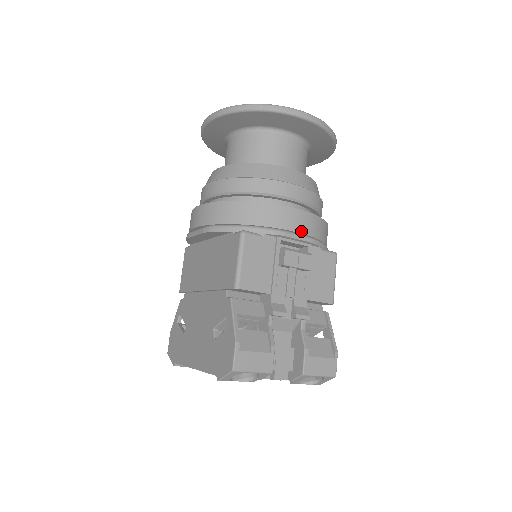
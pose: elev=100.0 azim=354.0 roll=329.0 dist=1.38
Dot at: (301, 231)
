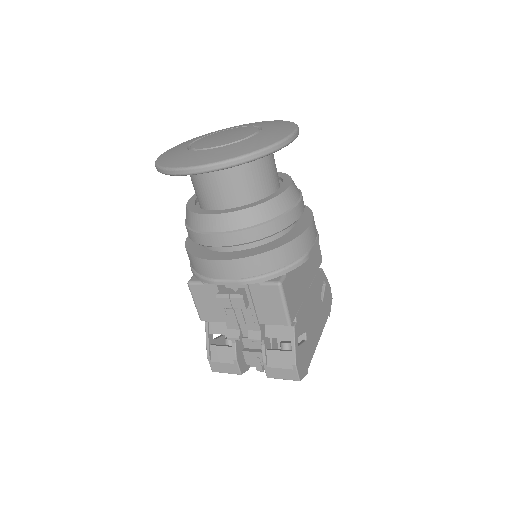
Dot at: (229, 277)
